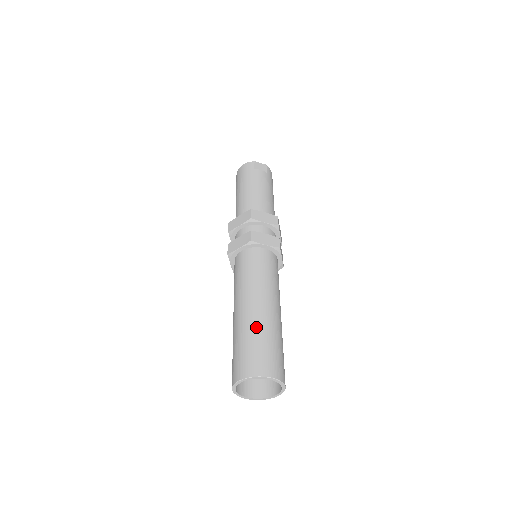
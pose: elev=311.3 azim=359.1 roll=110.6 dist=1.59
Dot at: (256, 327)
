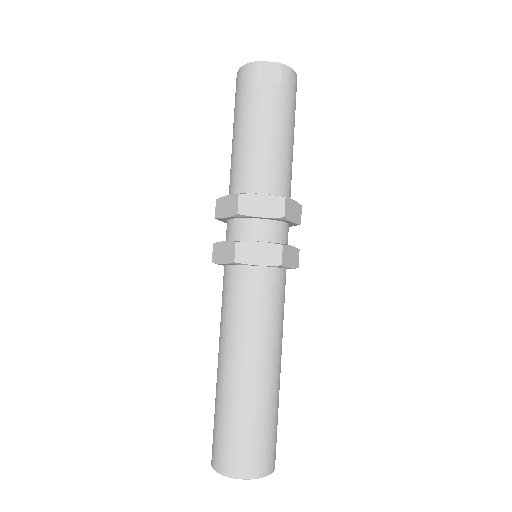
Dot at: (234, 406)
